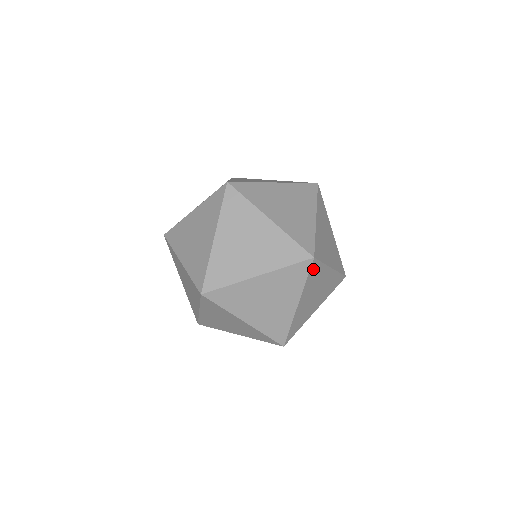
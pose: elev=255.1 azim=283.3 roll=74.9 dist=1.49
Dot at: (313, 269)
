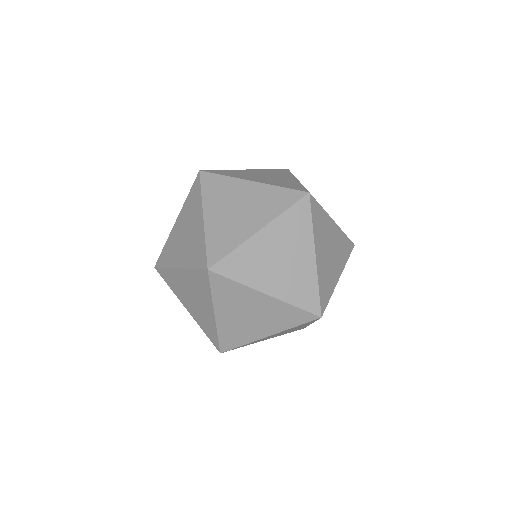
Dot at: occluded
